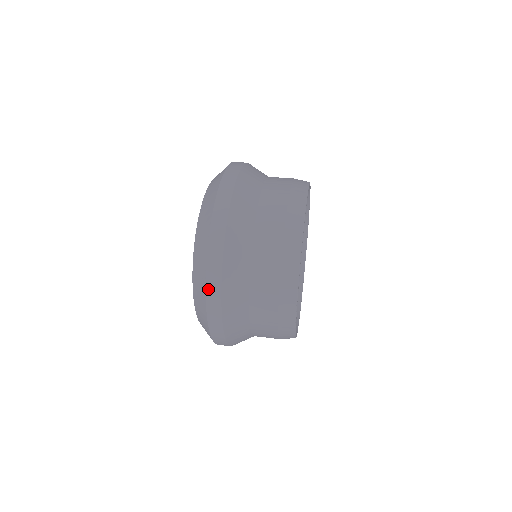
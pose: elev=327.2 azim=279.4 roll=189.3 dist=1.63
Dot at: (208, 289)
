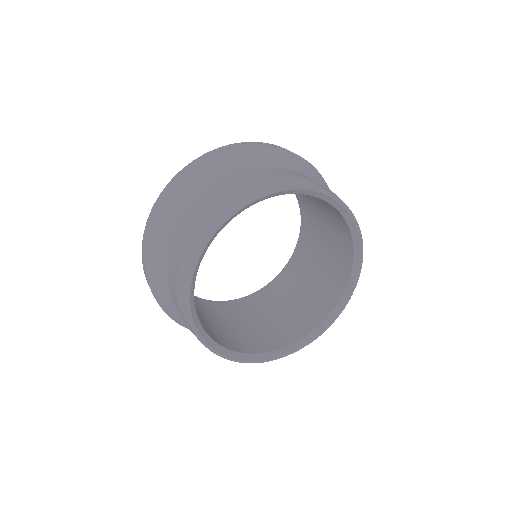
Dot at: (148, 220)
